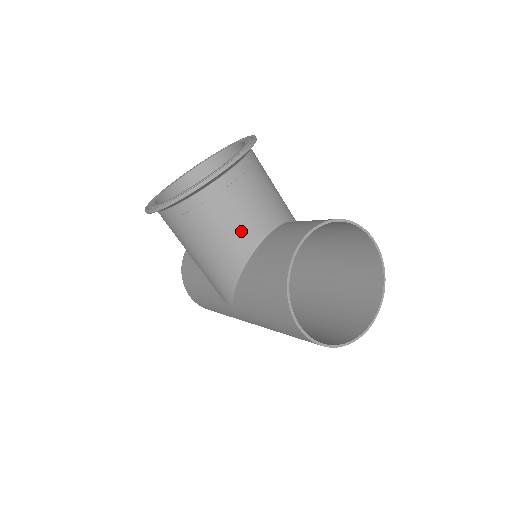
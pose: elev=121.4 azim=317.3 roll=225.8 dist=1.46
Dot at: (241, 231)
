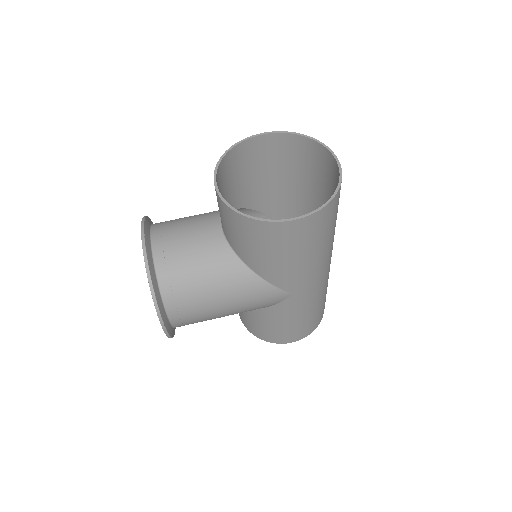
Dot at: (208, 253)
